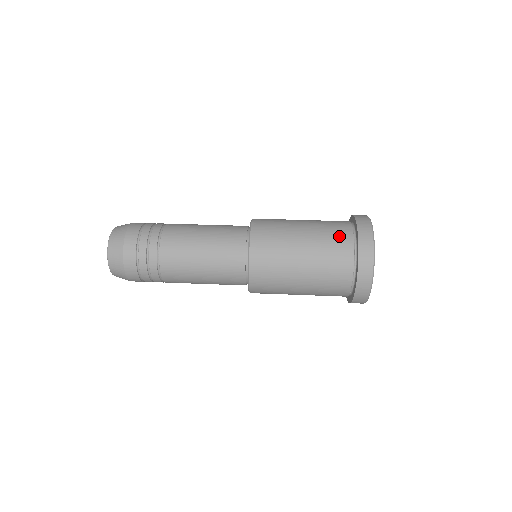
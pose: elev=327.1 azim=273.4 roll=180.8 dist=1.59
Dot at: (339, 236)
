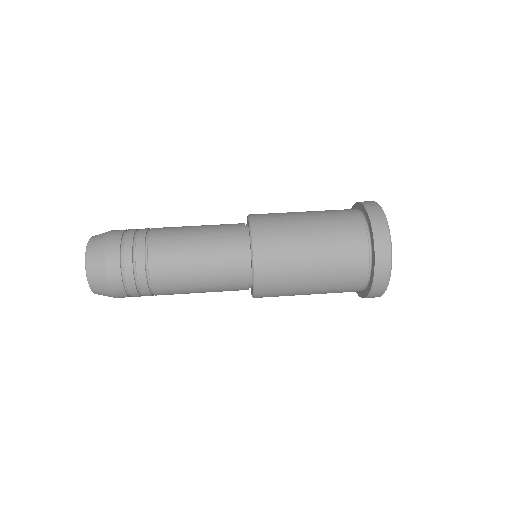
Dot at: (345, 214)
